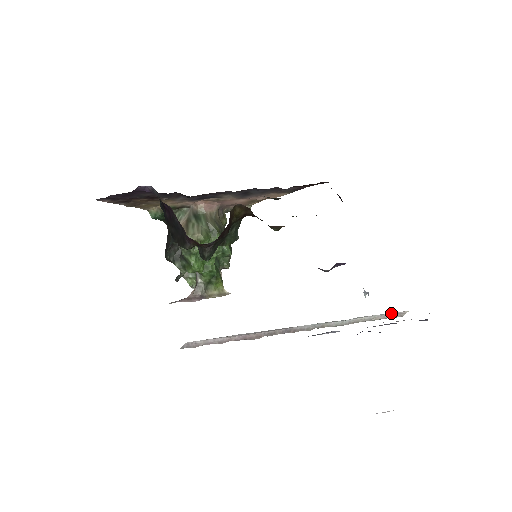
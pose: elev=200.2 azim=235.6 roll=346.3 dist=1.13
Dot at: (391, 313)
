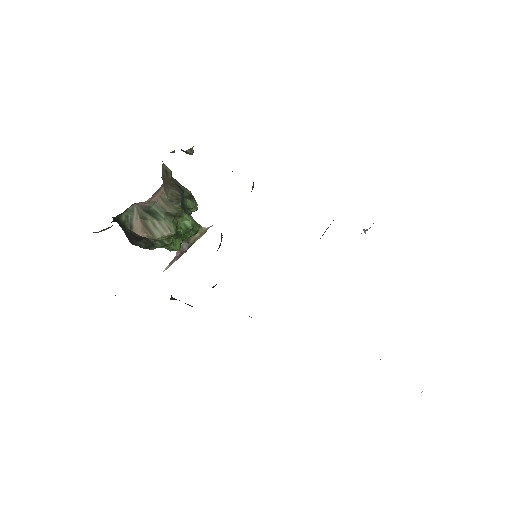
Dot at: occluded
